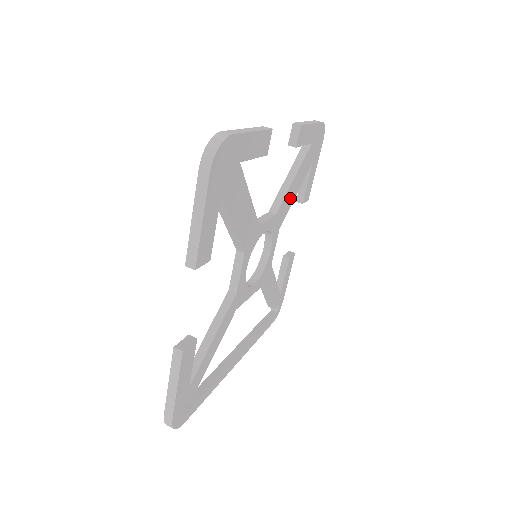
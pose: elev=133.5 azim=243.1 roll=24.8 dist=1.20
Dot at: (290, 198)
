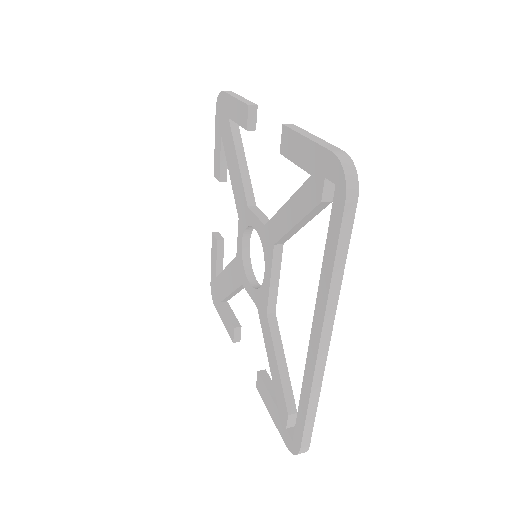
Dot at: occluded
